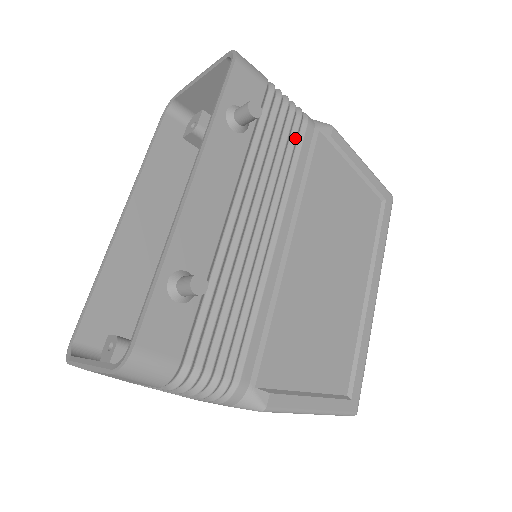
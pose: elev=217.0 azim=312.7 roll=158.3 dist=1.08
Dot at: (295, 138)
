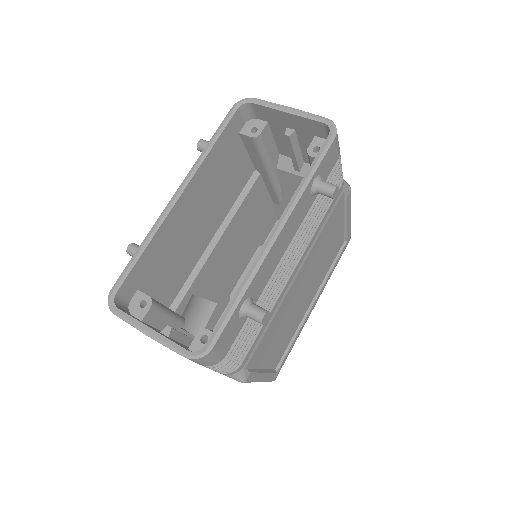
Dot at: occluded
